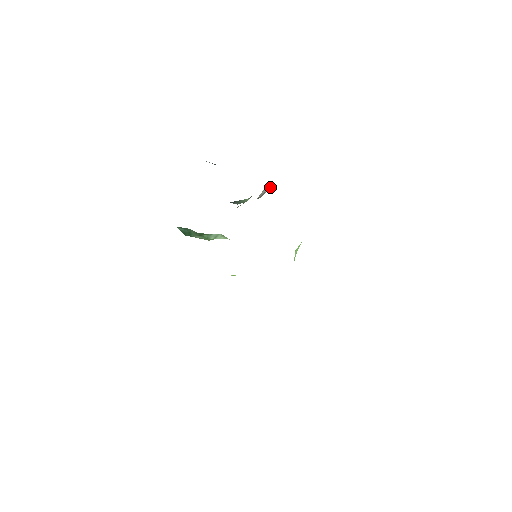
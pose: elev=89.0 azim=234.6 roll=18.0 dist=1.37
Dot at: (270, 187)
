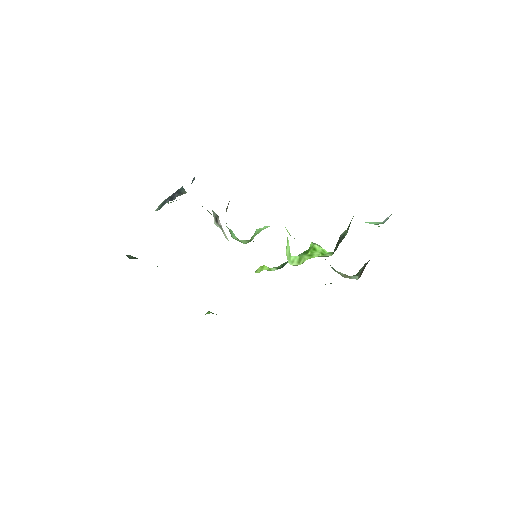
Dot at: occluded
